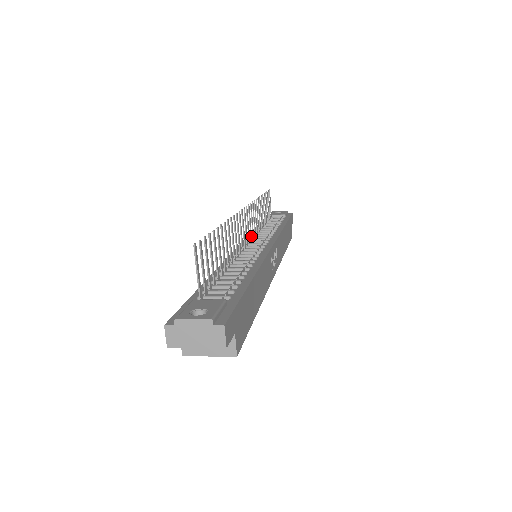
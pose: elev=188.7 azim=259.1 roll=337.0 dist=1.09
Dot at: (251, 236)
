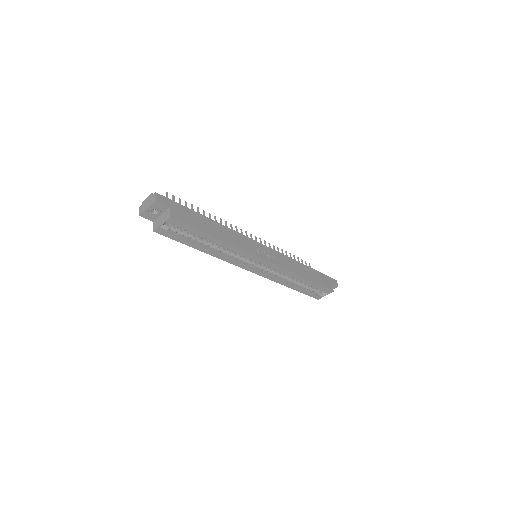
Dot at: occluded
